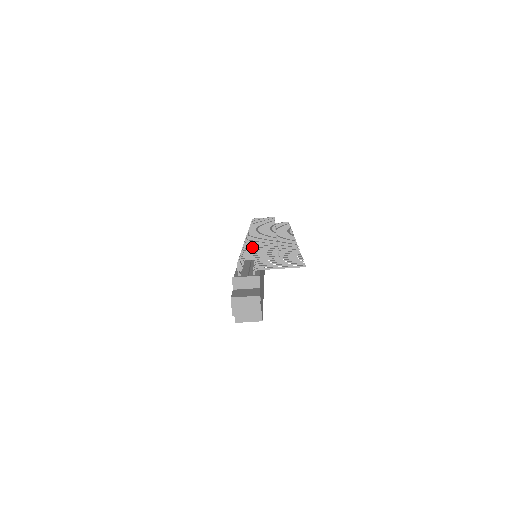
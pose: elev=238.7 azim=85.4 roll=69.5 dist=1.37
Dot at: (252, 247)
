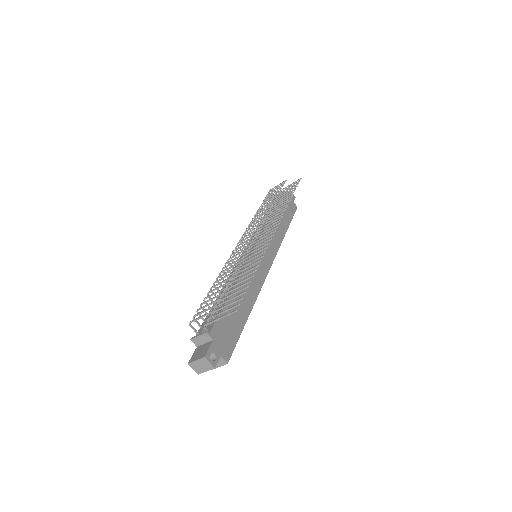
Dot at: occluded
